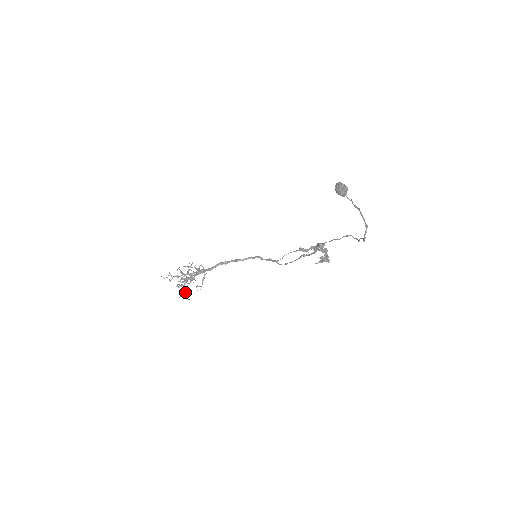
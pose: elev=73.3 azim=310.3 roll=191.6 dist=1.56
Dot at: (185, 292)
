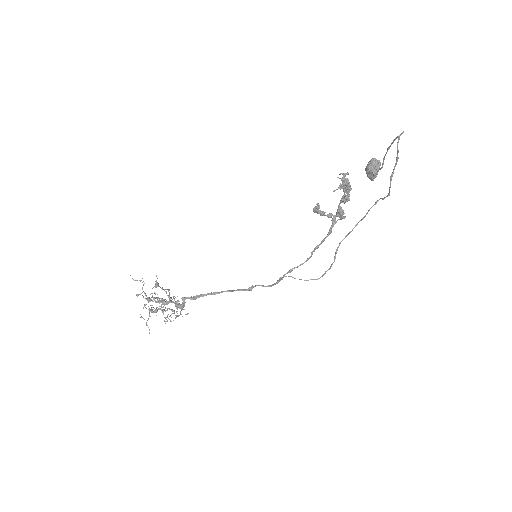
Dot at: occluded
